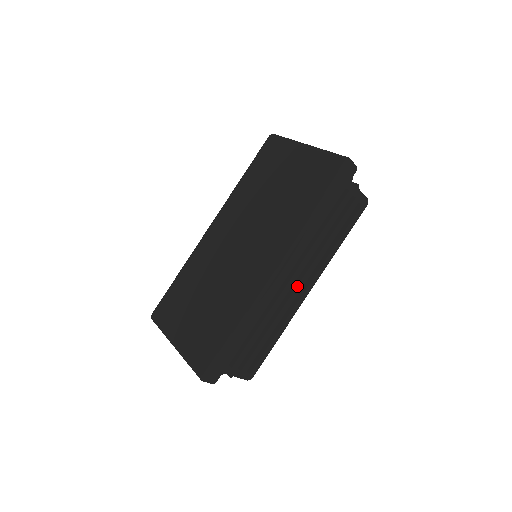
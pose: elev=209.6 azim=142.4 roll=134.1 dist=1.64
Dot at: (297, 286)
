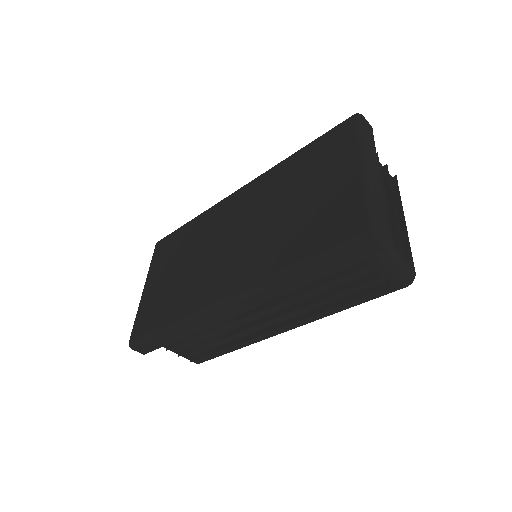
Dot at: (267, 321)
